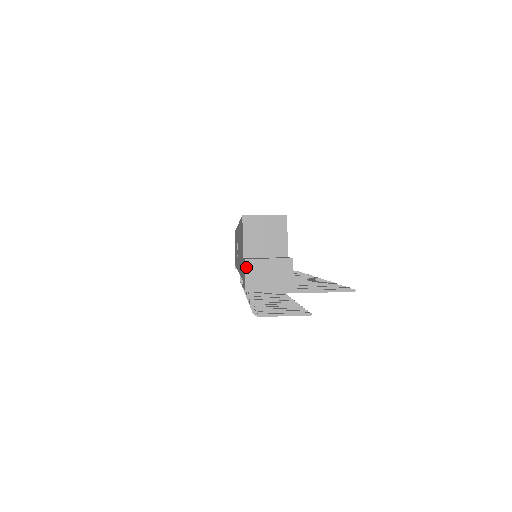
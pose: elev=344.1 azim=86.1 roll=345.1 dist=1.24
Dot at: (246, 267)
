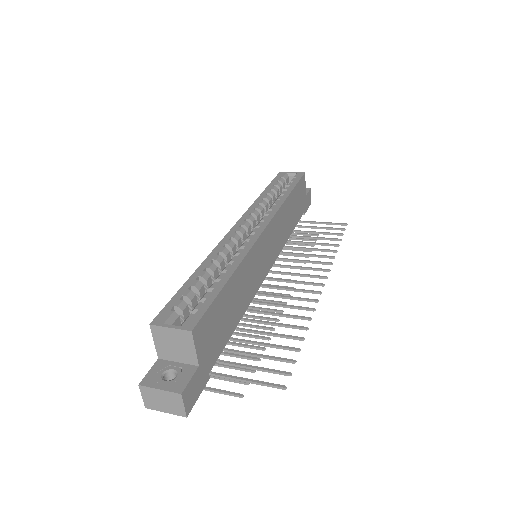
Dot at: (141, 391)
